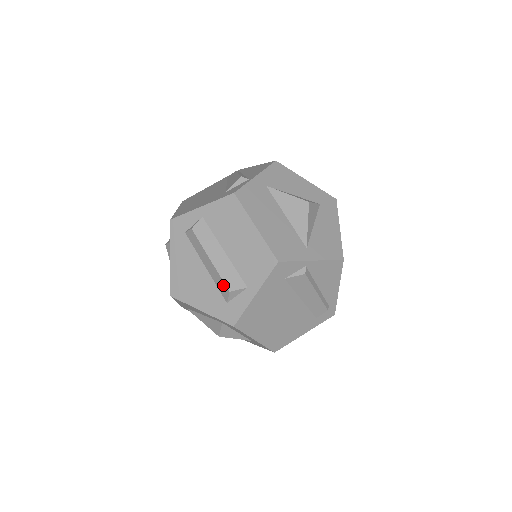
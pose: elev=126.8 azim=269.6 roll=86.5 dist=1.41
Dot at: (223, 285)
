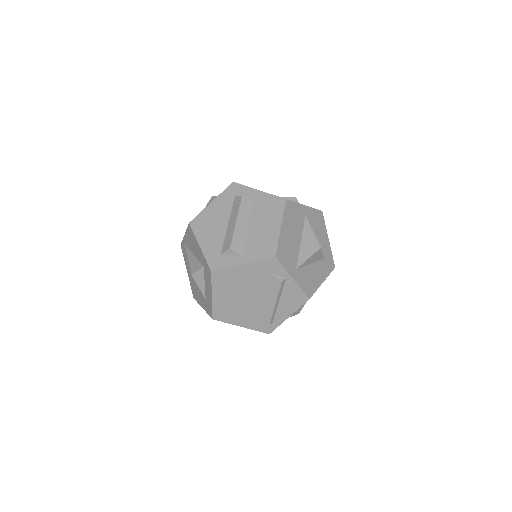
Dot at: (230, 242)
